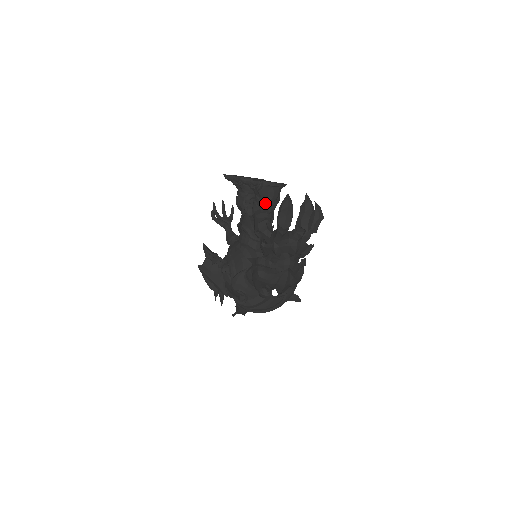
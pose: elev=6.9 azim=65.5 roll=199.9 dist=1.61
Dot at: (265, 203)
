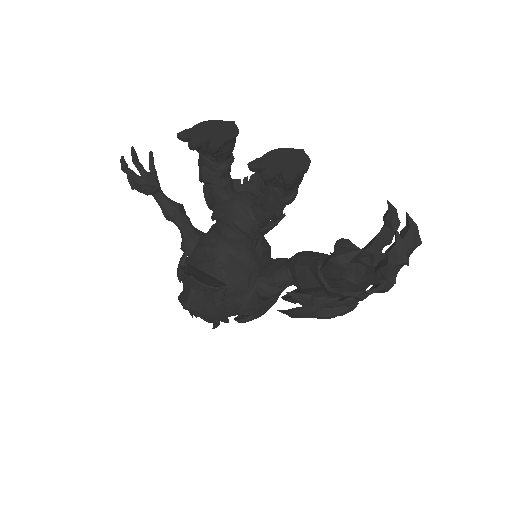
Dot at: (289, 197)
